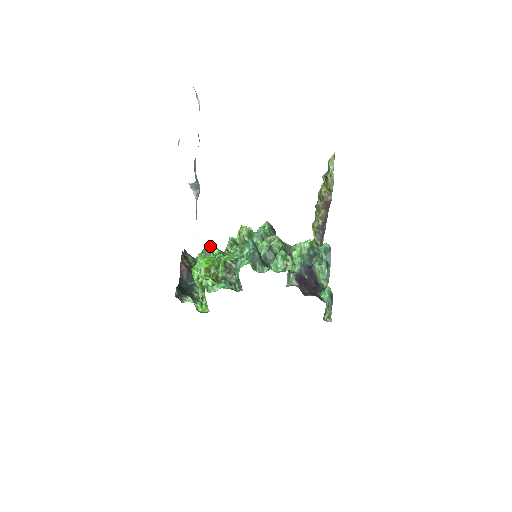
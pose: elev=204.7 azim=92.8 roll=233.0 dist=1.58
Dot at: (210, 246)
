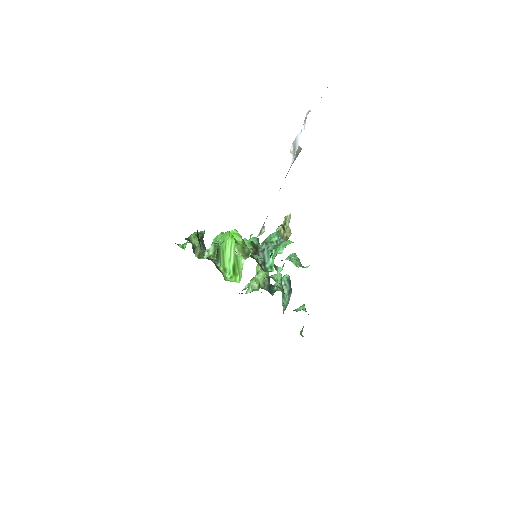
Dot at: (204, 232)
